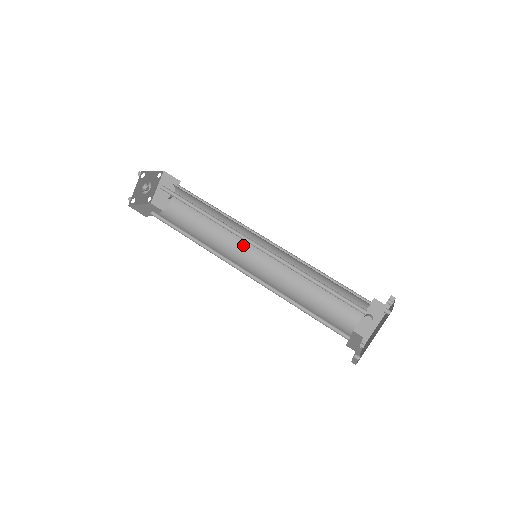
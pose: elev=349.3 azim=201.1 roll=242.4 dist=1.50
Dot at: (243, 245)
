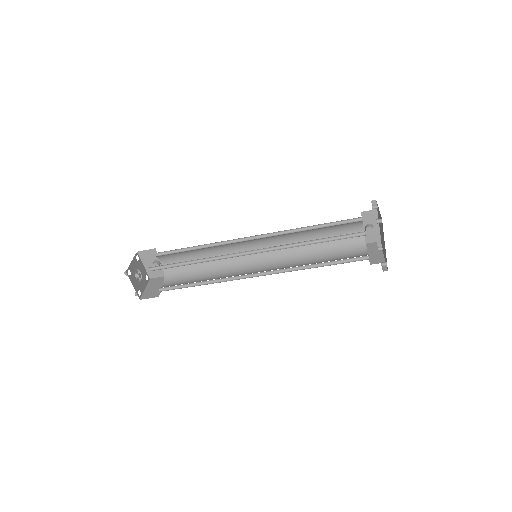
Dot at: occluded
